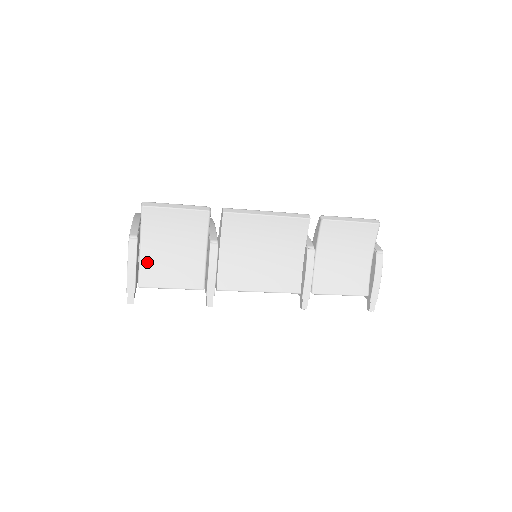
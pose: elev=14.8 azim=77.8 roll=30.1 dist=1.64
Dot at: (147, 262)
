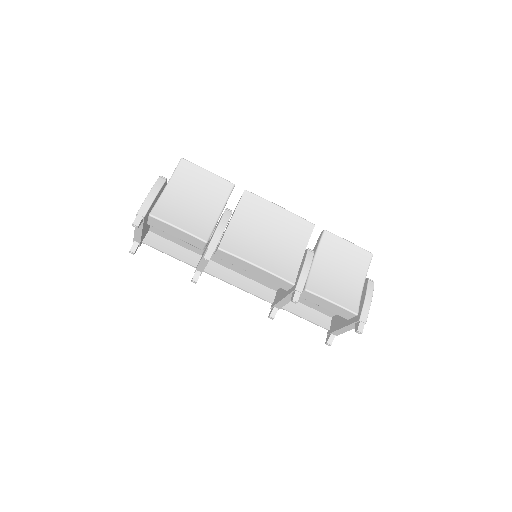
Dot at: (166, 201)
